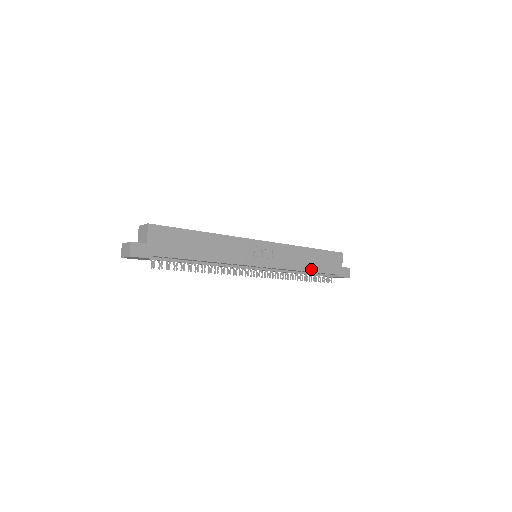
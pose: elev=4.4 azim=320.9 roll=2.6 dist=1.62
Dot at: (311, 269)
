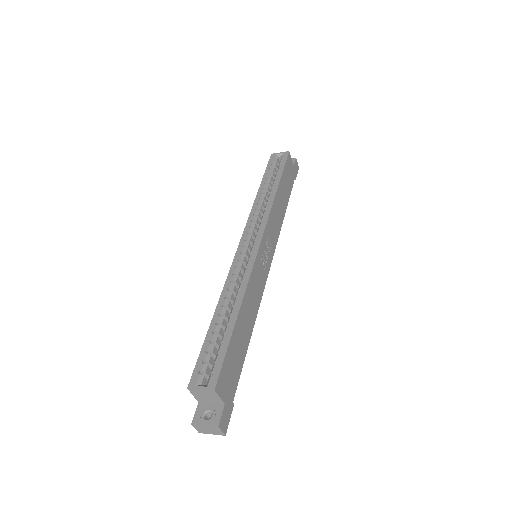
Dot at: (285, 205)
